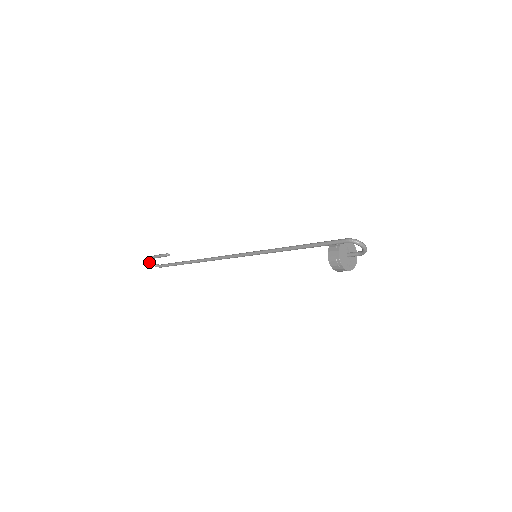
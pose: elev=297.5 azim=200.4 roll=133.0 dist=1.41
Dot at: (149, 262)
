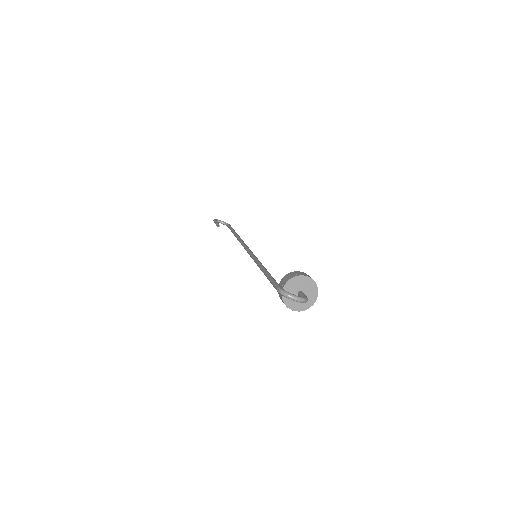
Dot at: (218, 222)
